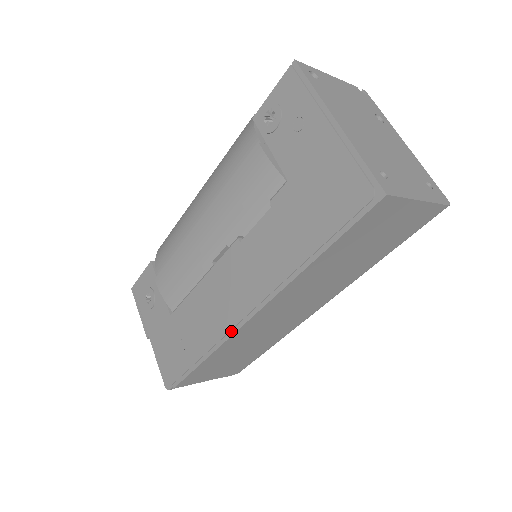
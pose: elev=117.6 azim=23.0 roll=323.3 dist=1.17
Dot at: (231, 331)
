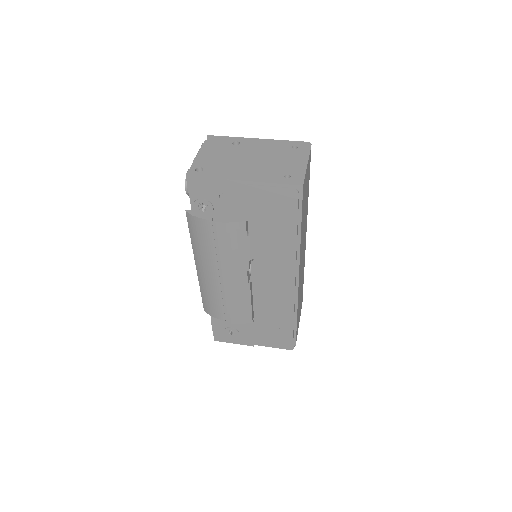
Dot at: (295, 296)
